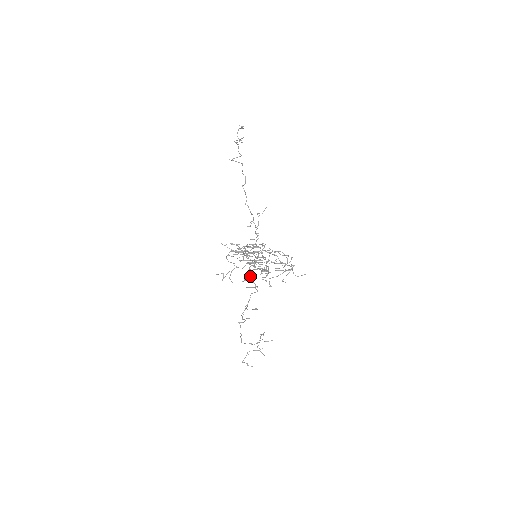
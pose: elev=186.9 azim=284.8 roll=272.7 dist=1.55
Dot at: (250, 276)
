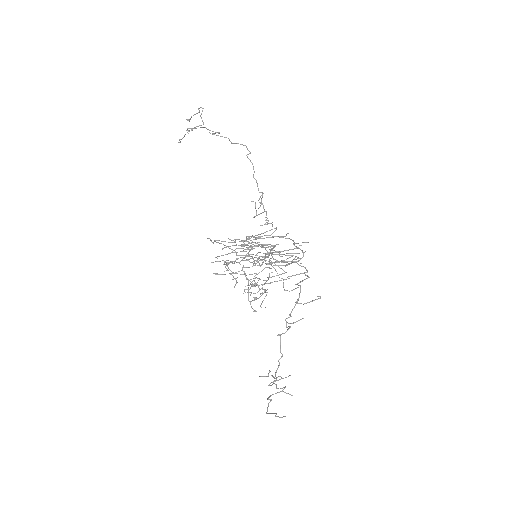
Dot at: (294, 258)
